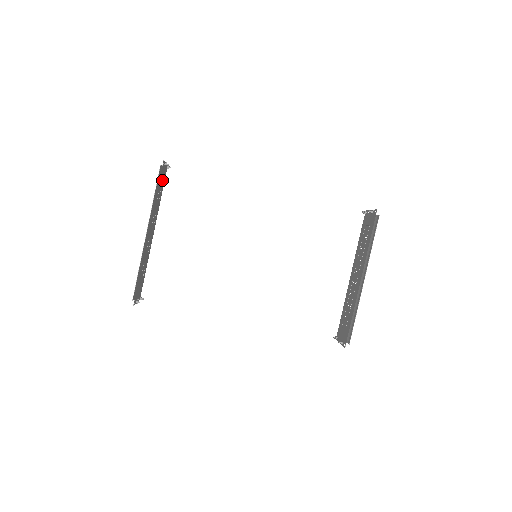
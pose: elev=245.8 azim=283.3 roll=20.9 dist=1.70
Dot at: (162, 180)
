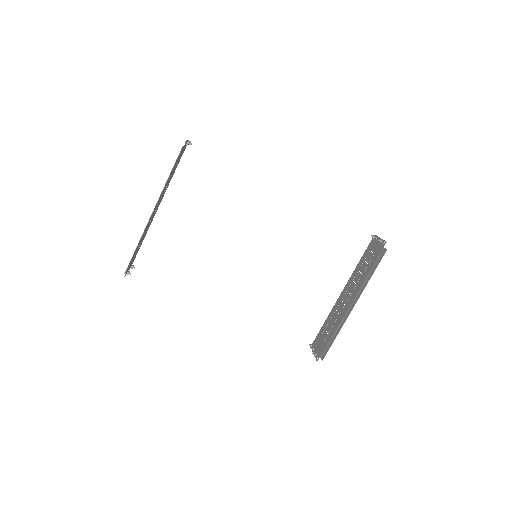
Dot at: (180, 157)
